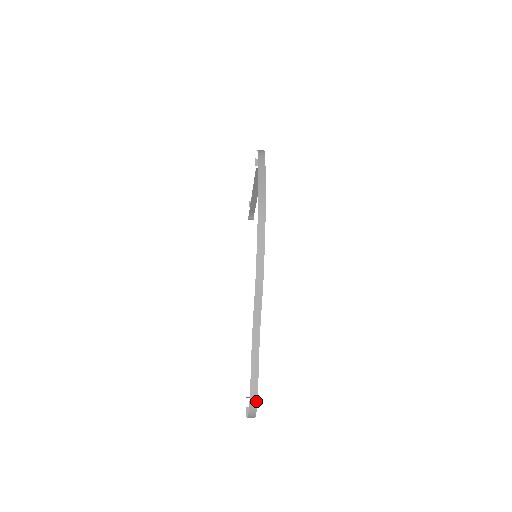
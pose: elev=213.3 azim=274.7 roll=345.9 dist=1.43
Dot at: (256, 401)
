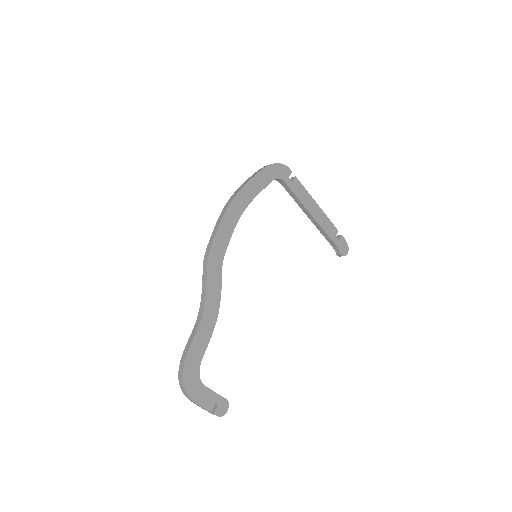
Dot at: (182, 373)
